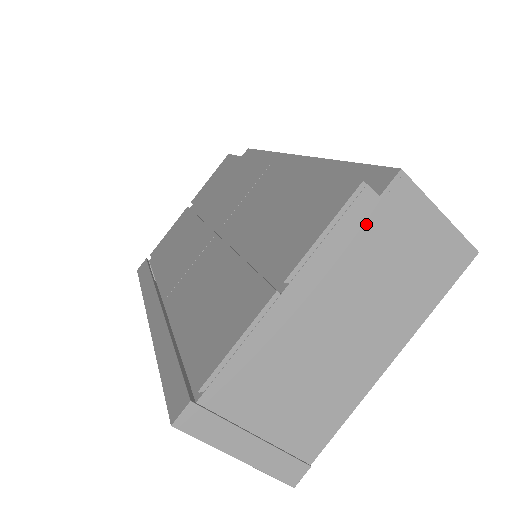
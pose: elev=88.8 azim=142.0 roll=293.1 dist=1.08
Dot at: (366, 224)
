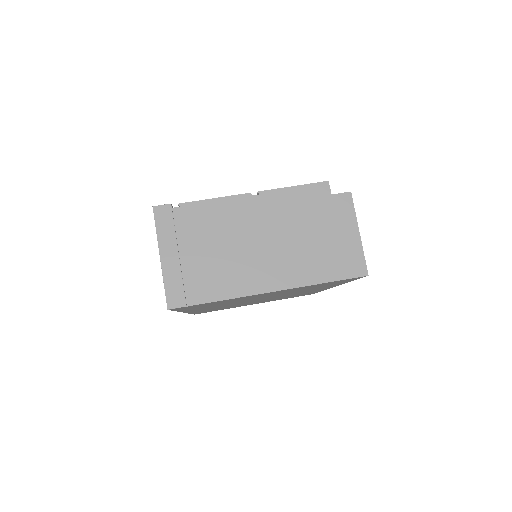
Dot at: (316, 201)
